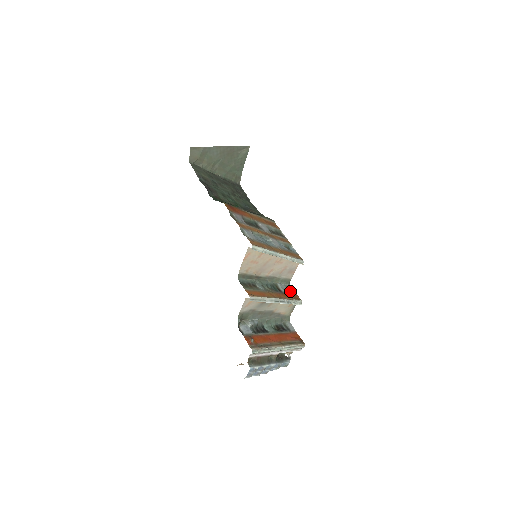
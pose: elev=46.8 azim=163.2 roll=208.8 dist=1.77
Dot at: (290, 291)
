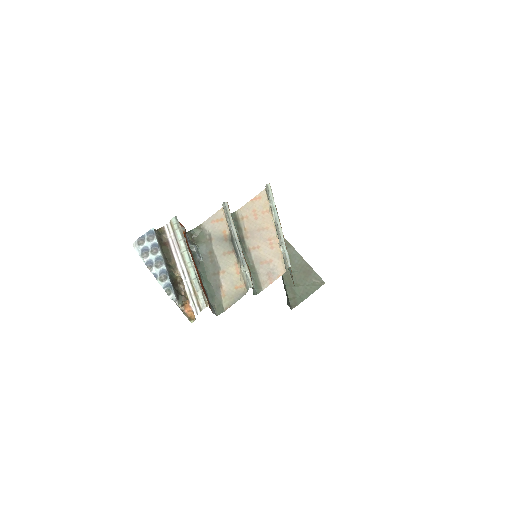
Dot at: occluded
